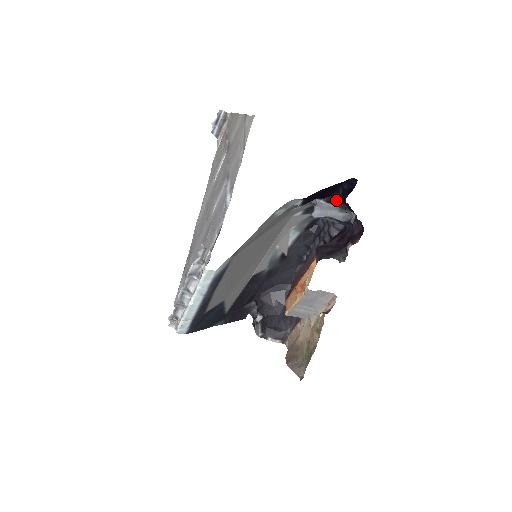
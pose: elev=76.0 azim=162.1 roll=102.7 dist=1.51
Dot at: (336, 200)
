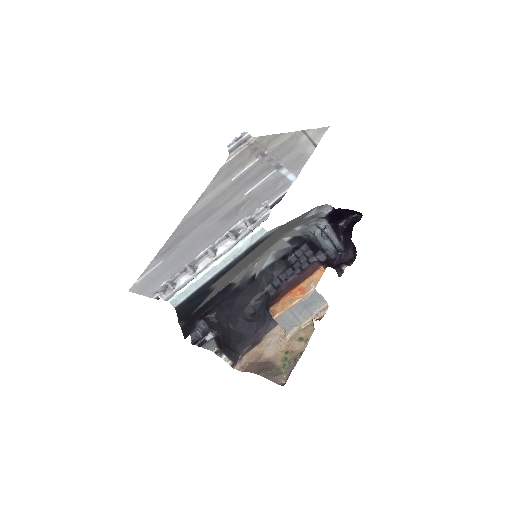
Dot at: (337, 229)
